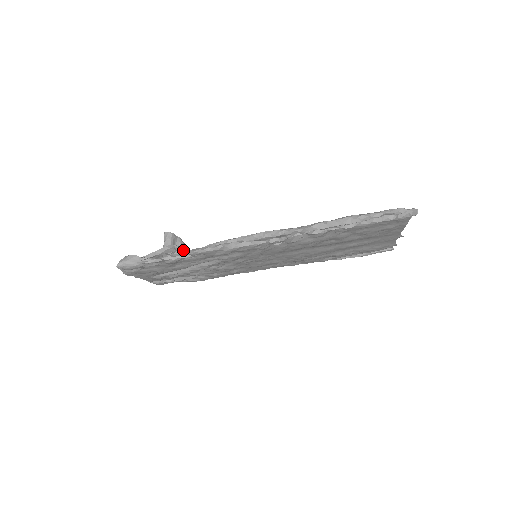
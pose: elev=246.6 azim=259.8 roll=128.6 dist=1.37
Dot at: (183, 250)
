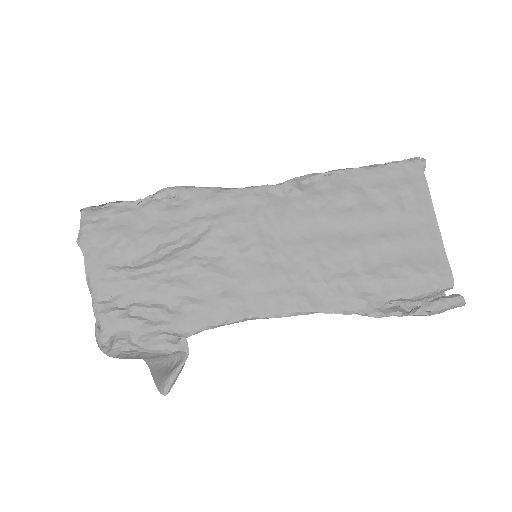
Dot at: (169, 191)
